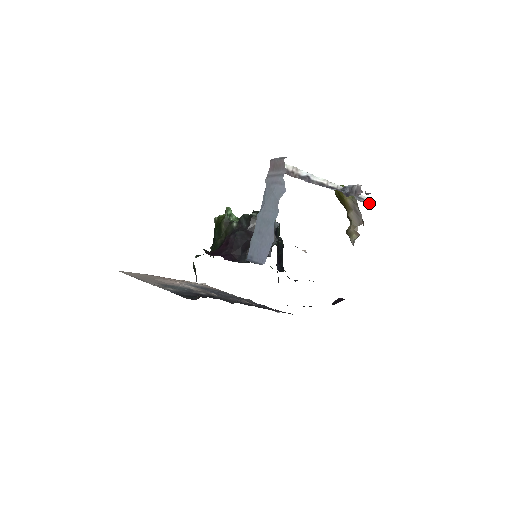
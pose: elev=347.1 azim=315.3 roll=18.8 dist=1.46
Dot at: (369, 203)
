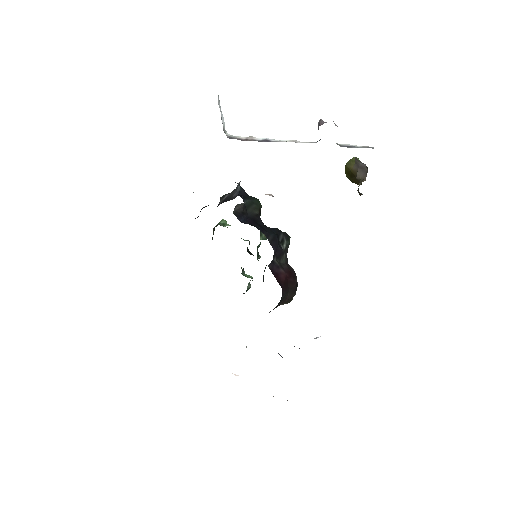
Dot at: occluded
